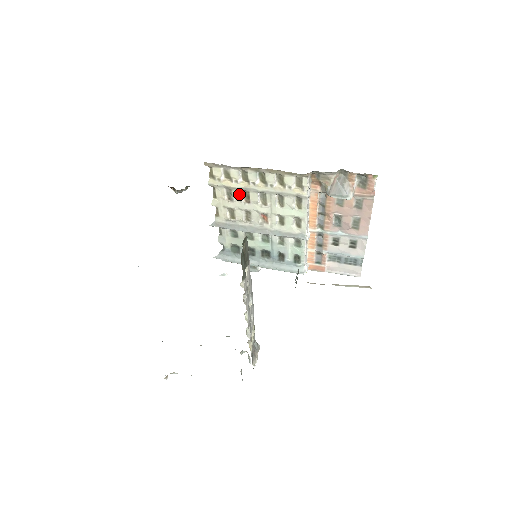
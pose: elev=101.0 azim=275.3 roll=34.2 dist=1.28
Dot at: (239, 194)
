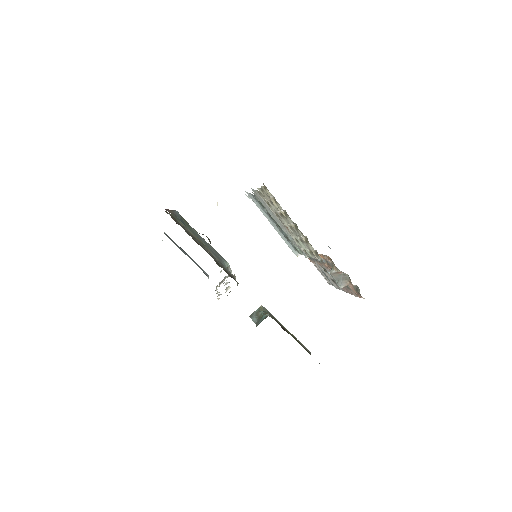
Dot at: occluded
